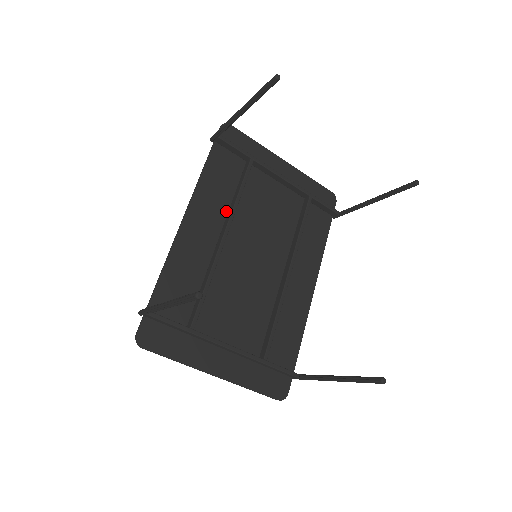
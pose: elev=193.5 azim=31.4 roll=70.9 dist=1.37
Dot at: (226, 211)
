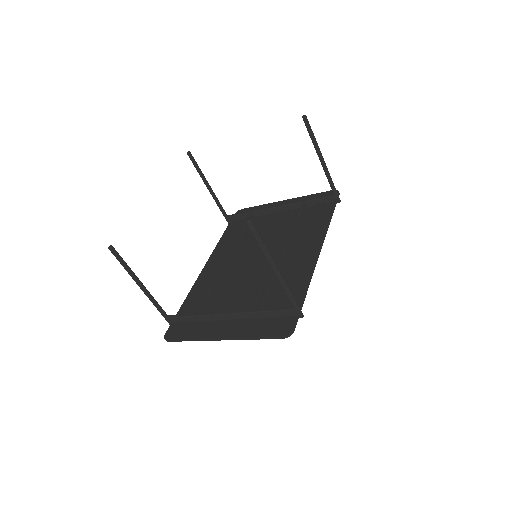
Dot at: occluded
